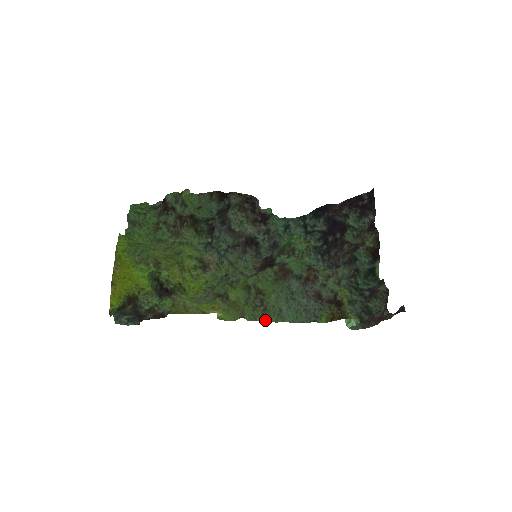
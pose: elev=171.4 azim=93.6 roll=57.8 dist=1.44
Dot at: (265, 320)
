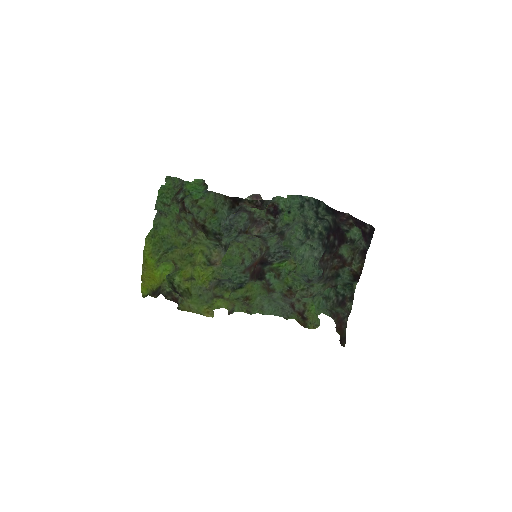
Dot at: (249, 313)
